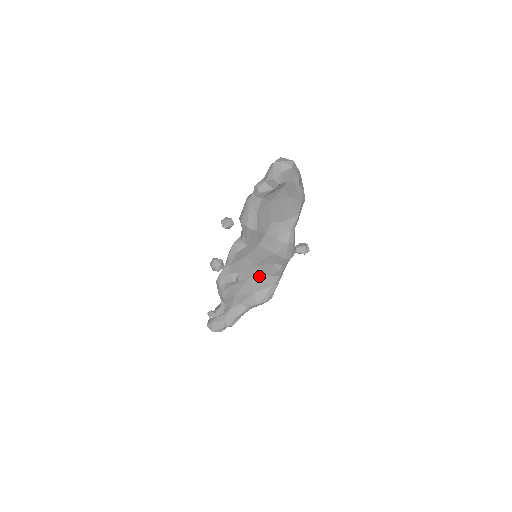
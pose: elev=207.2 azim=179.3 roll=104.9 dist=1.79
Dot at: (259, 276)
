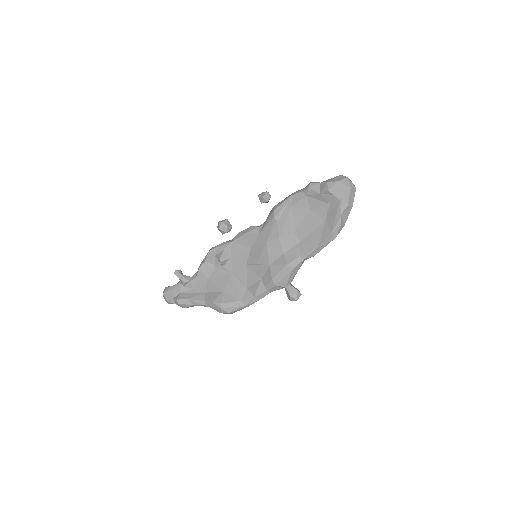
Dot at: (241, 280)
